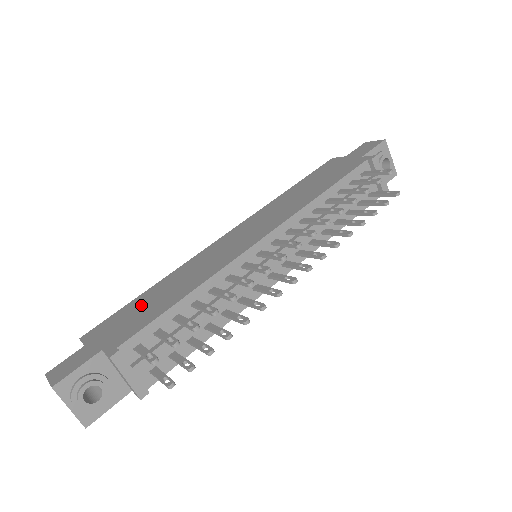
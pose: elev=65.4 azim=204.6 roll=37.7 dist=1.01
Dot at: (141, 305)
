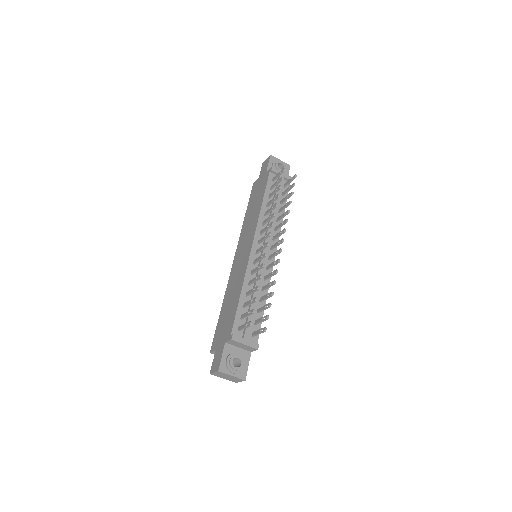
Dot at: (224, 316)
